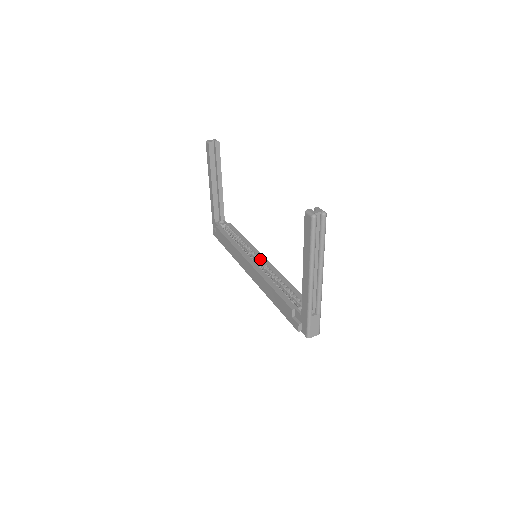
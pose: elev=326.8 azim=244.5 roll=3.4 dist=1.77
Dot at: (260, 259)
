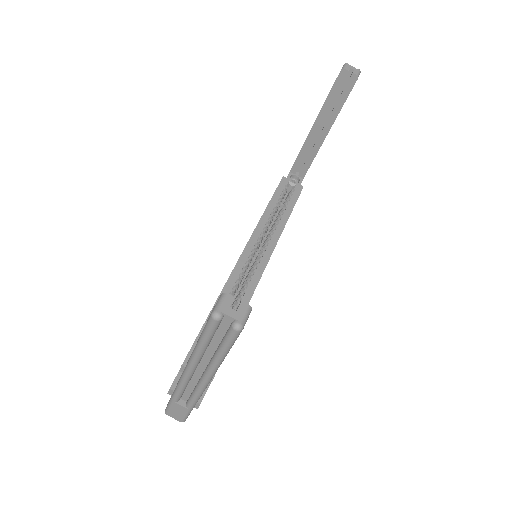
Dot at: (257, 263)
